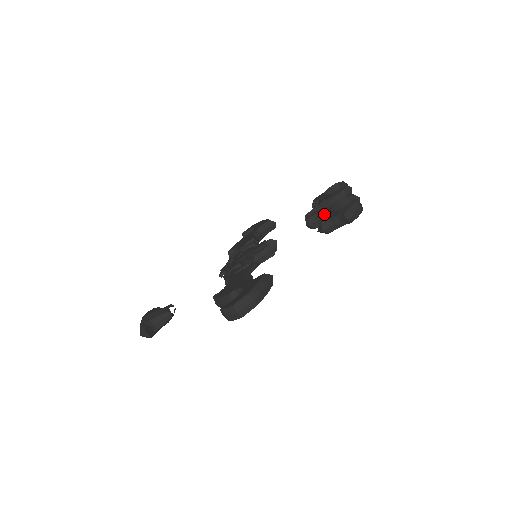
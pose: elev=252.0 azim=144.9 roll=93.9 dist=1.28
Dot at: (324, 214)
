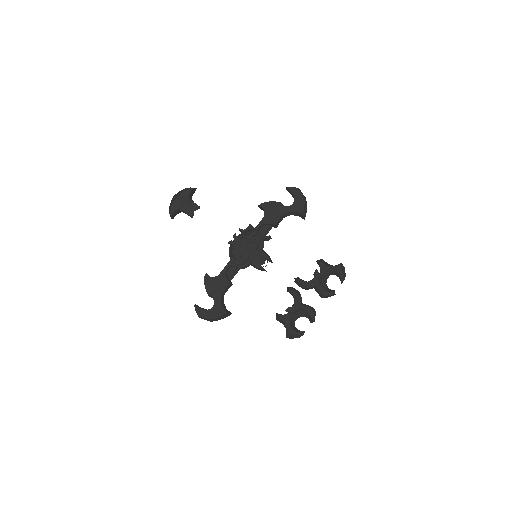
Dot at: (290, 310)
